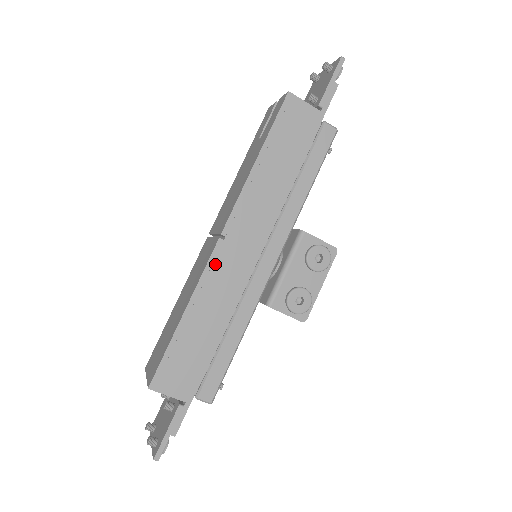
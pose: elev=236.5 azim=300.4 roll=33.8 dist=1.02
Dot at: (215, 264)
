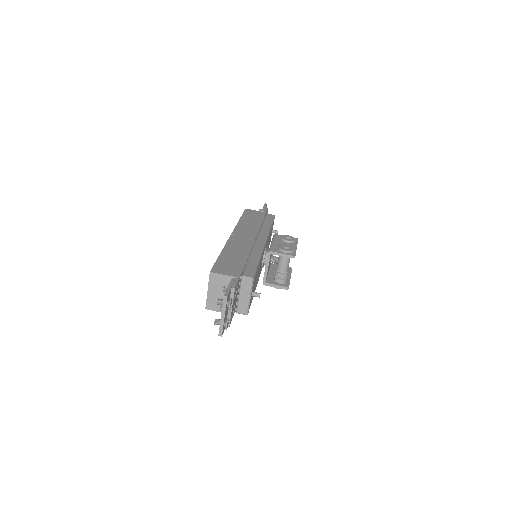
Dot at: (232, 240)
